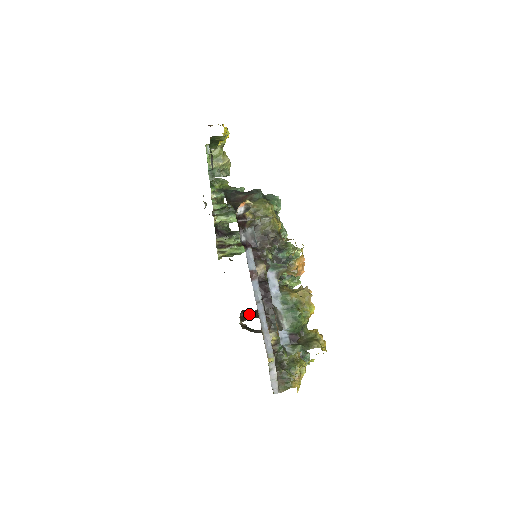
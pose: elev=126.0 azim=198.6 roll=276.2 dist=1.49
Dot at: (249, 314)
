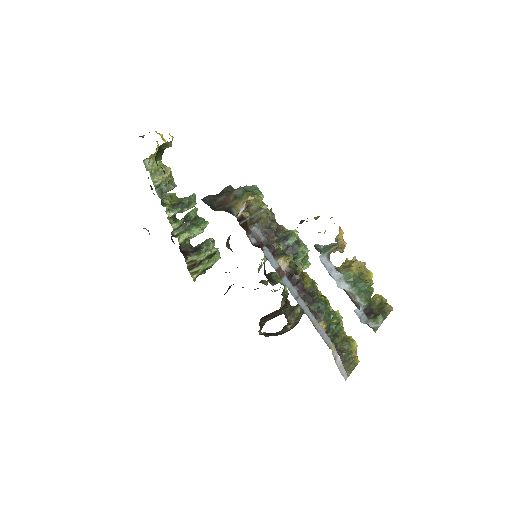
Dot at: (266, 319)
